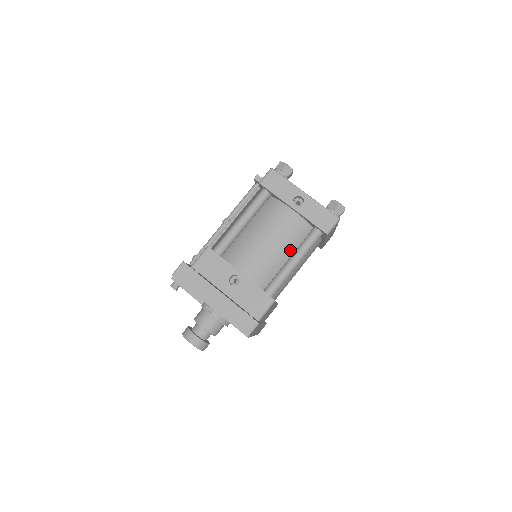
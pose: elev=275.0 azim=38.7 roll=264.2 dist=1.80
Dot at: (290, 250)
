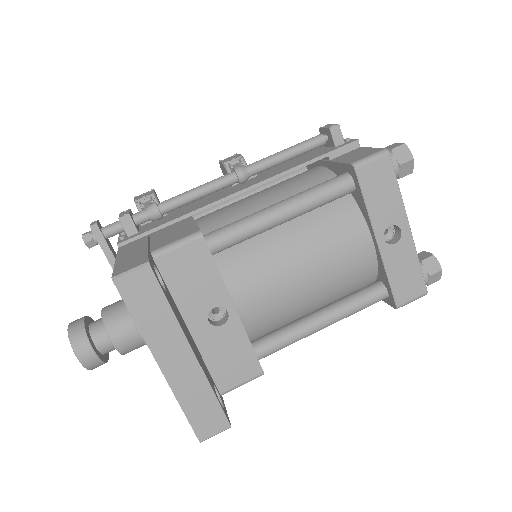
Dot at: (326, 298)
